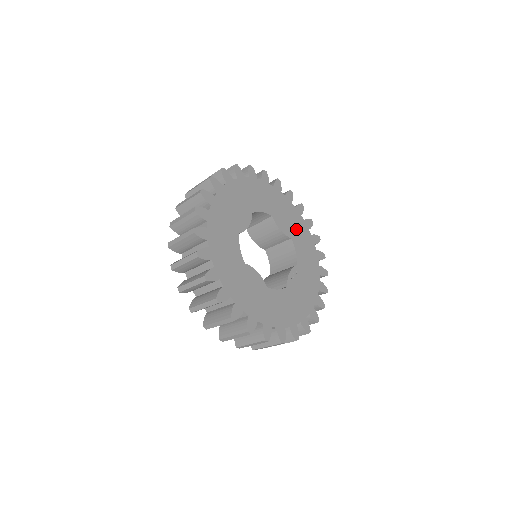
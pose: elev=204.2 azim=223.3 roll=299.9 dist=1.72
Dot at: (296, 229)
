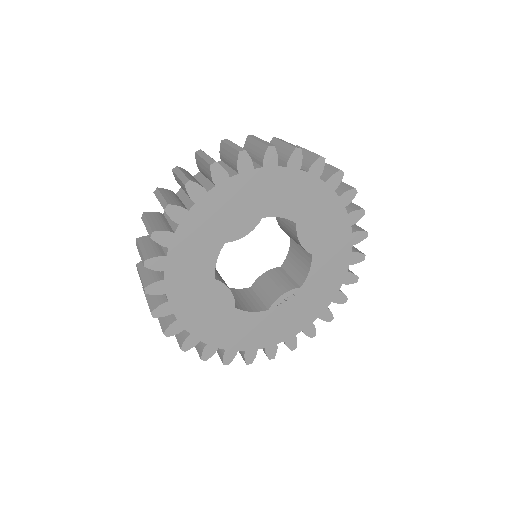
Dot at: (329, 243)
